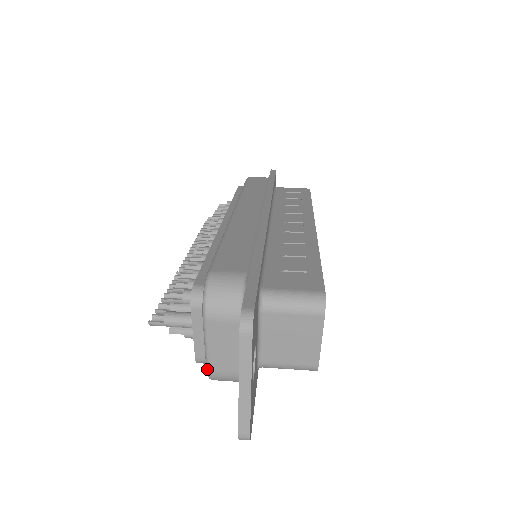
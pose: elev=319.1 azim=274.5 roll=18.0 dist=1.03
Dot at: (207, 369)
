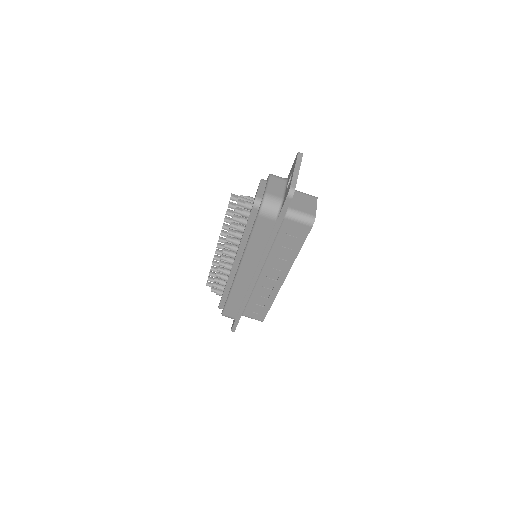
Dot at: occluded
